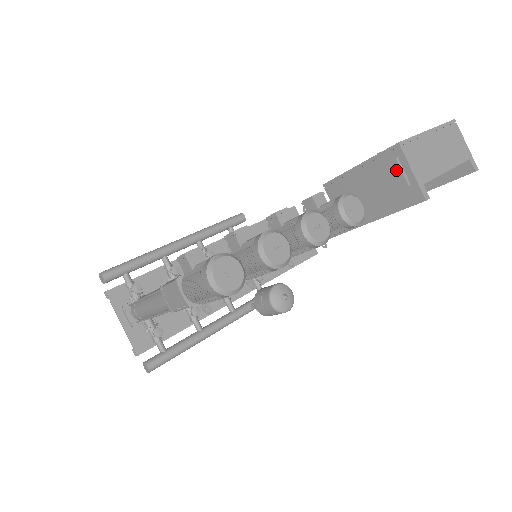
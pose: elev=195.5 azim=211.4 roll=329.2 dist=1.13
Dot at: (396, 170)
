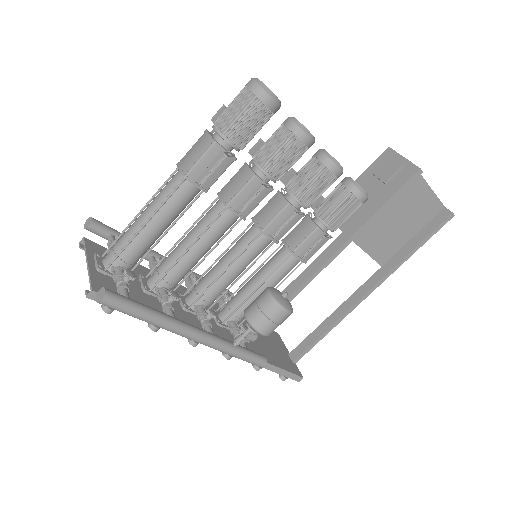
Dot at: (390, 160)
